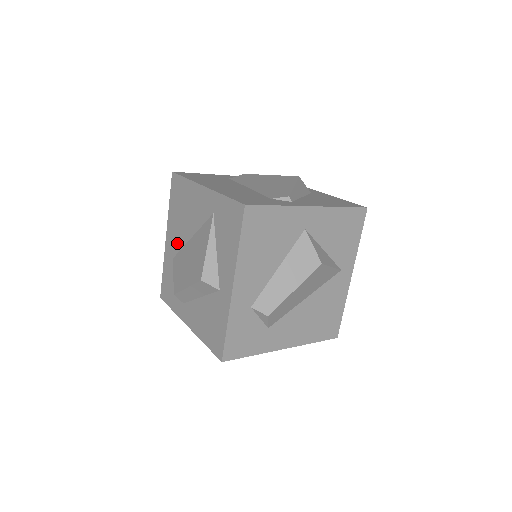
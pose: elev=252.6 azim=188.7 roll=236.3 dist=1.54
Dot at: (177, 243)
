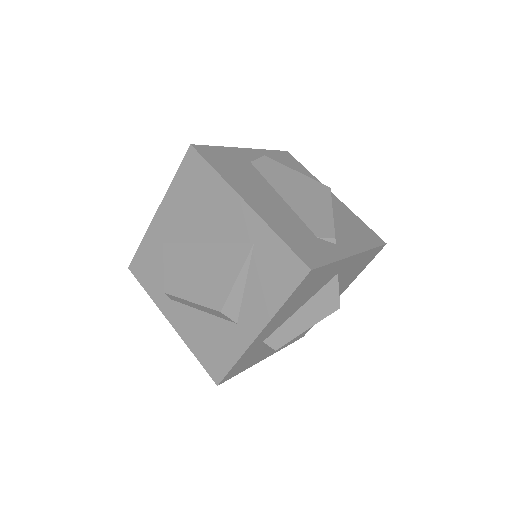
Dot at: (177, 232)
